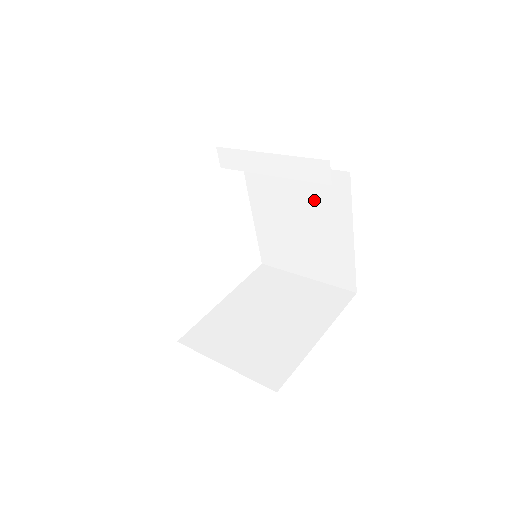
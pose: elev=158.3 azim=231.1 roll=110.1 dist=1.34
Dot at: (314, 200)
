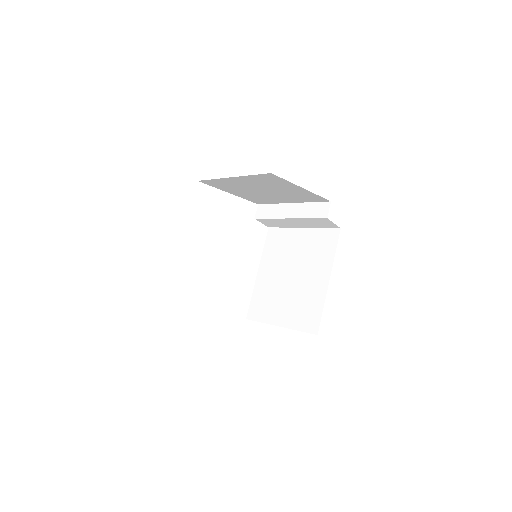
Dot at: (309, 253)
